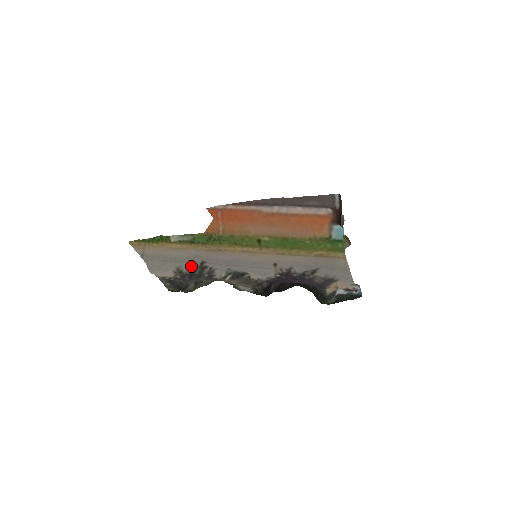
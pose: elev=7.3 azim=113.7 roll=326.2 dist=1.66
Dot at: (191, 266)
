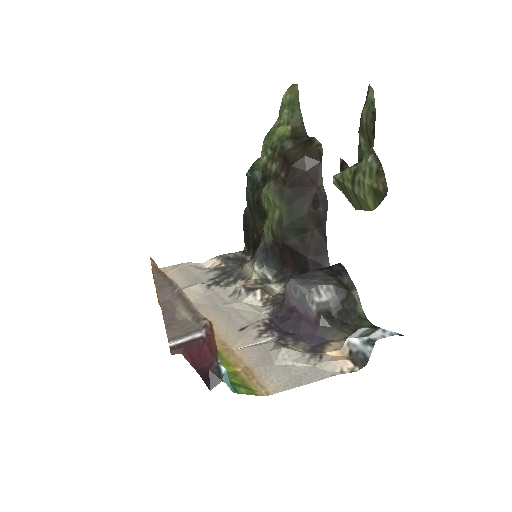
Dot at: (210, 278)
